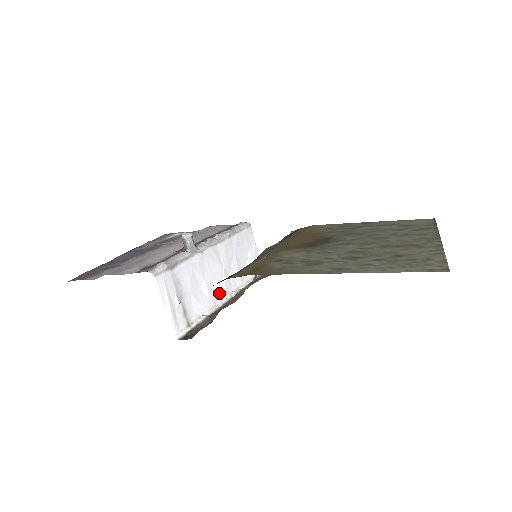
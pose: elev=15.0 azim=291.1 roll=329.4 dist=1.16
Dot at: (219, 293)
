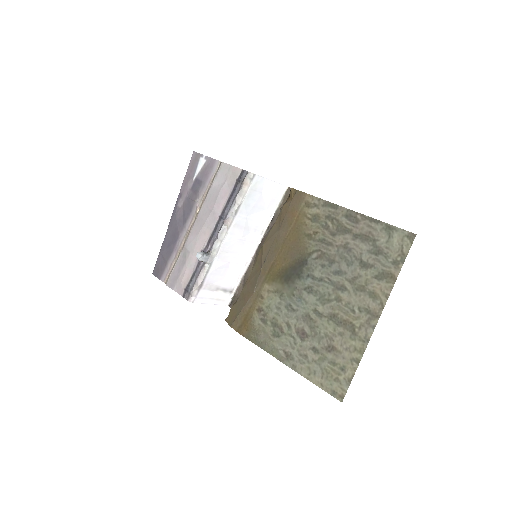
Dot at: (246, 252)
